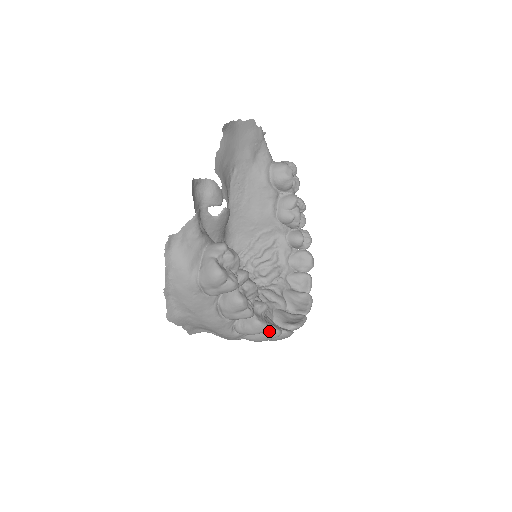
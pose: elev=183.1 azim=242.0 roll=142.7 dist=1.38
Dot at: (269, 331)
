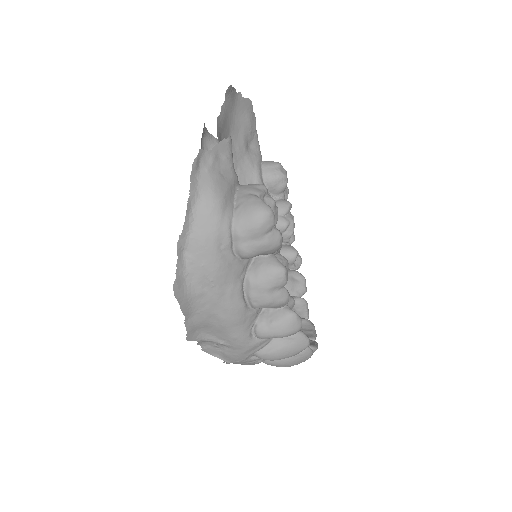
Dot at: (297, 337)
